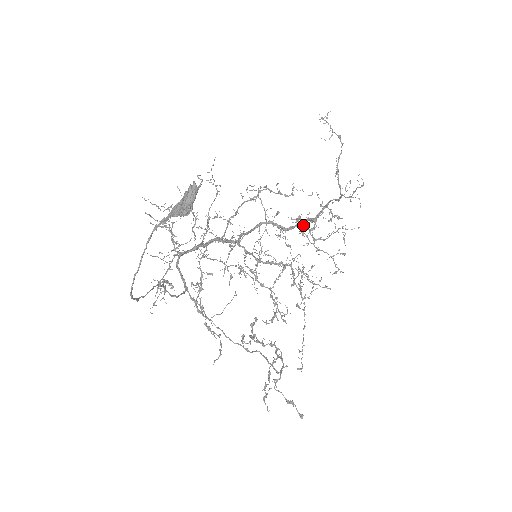
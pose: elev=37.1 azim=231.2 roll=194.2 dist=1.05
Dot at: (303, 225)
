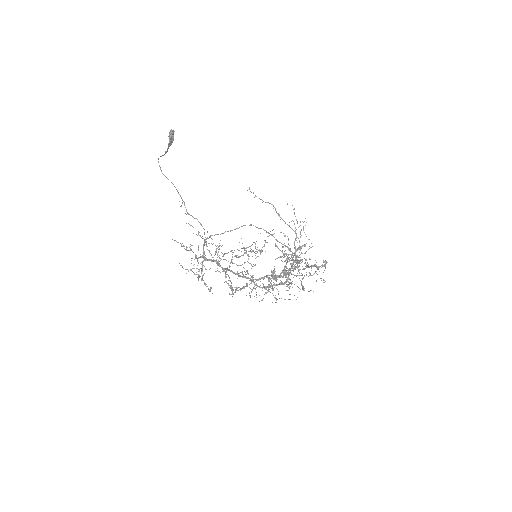
Dot at: occluded
